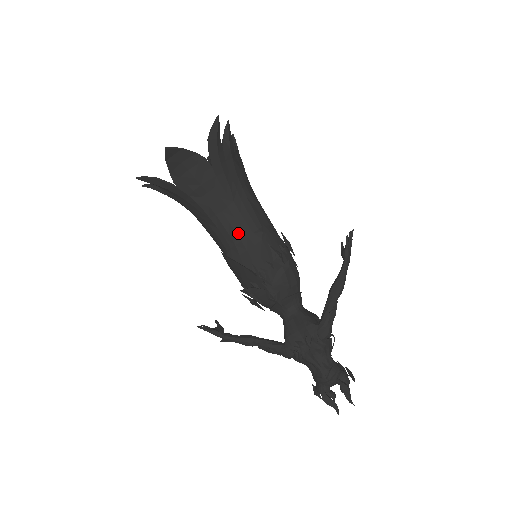
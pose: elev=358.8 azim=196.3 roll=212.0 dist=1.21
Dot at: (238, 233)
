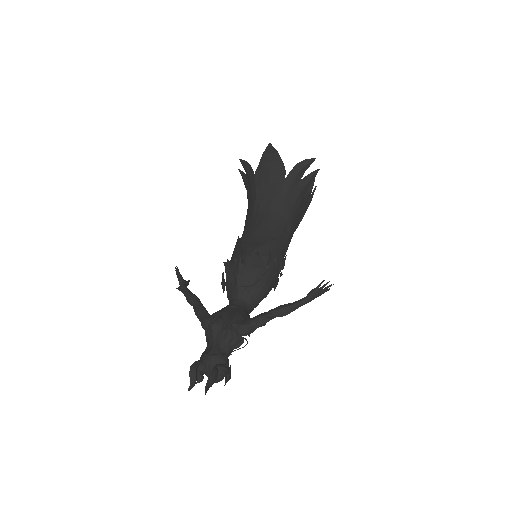
Dot at: (260, 229)
